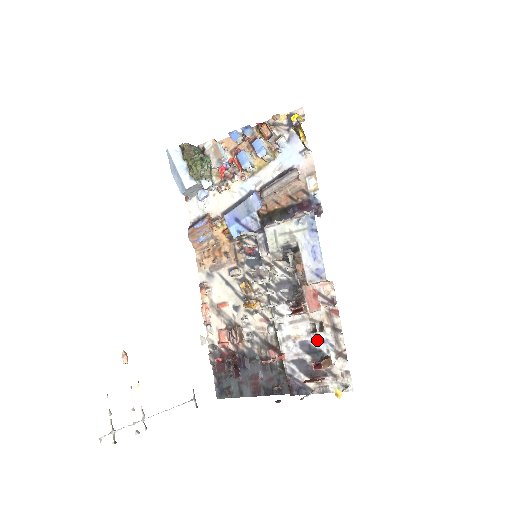
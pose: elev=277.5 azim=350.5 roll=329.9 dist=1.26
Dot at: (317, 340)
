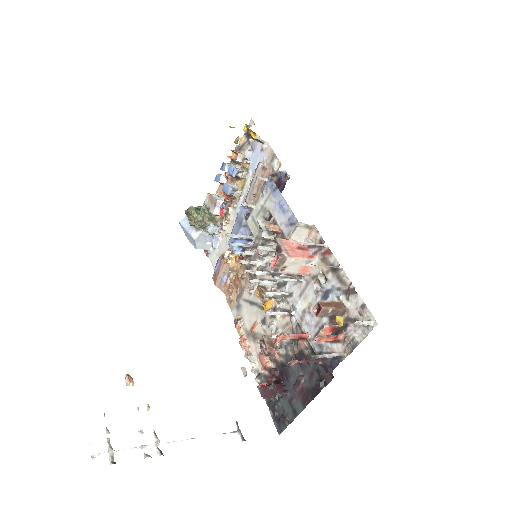
Dot at: (325, 294)
